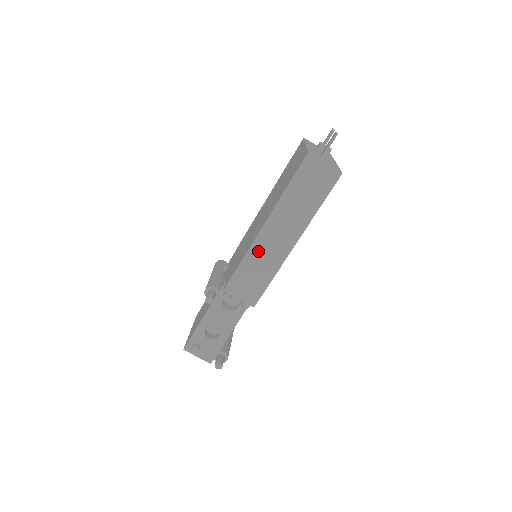
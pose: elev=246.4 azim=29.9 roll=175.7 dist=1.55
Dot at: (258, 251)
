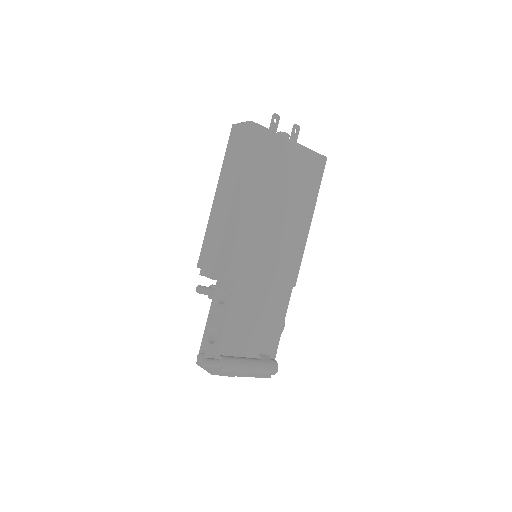
Dot at: (213, 218)
